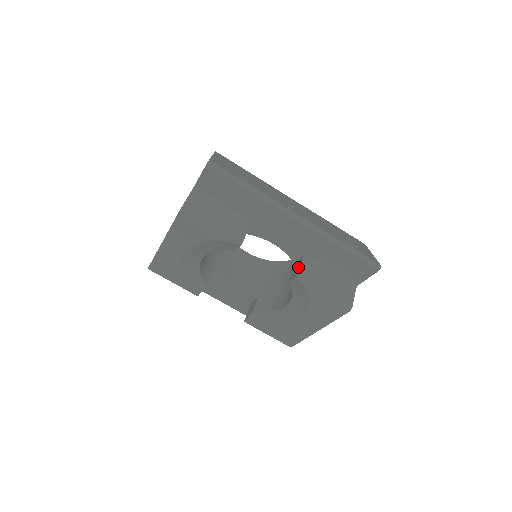
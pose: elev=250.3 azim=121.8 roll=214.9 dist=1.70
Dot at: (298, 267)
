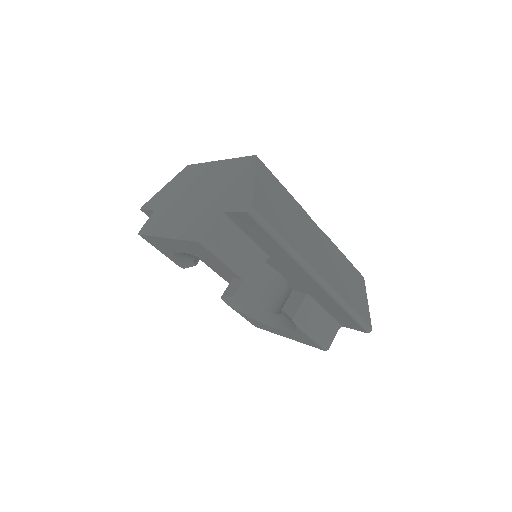
Dot at: (296, 305)
